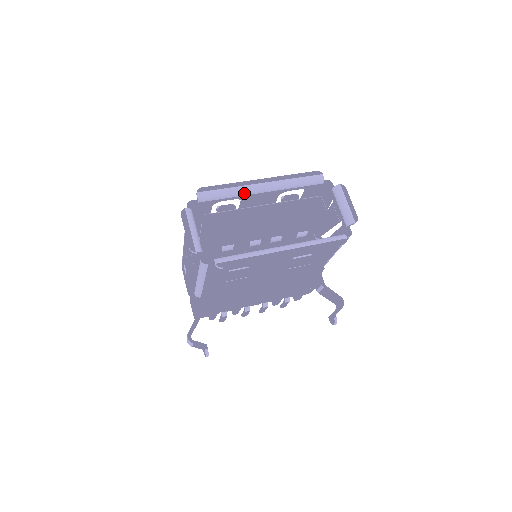
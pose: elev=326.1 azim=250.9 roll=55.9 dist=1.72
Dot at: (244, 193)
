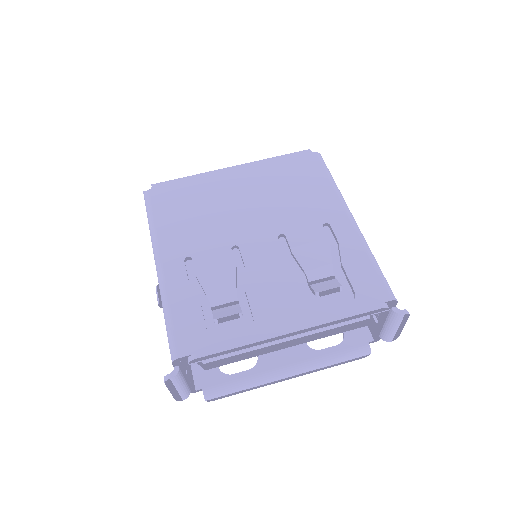
Dot at: occluded
